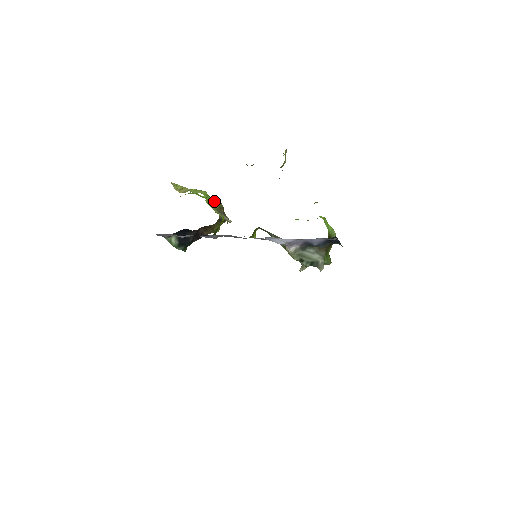
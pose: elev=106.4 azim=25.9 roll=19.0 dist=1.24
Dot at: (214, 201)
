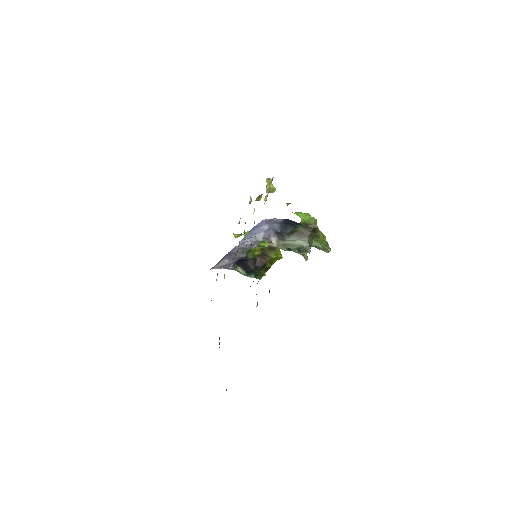
Dot at: occluded
